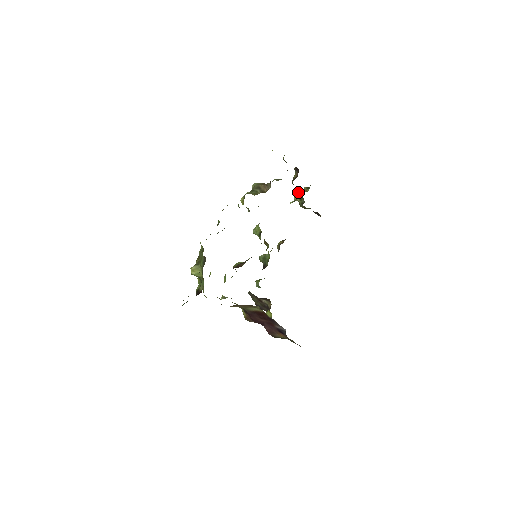
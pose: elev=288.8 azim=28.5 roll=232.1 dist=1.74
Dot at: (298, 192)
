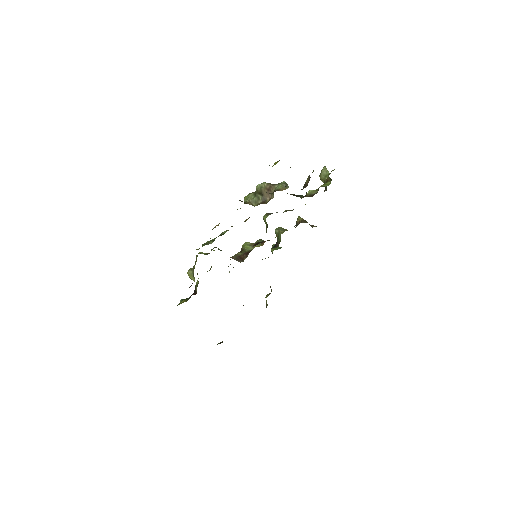
Dot at: (325, 171)
